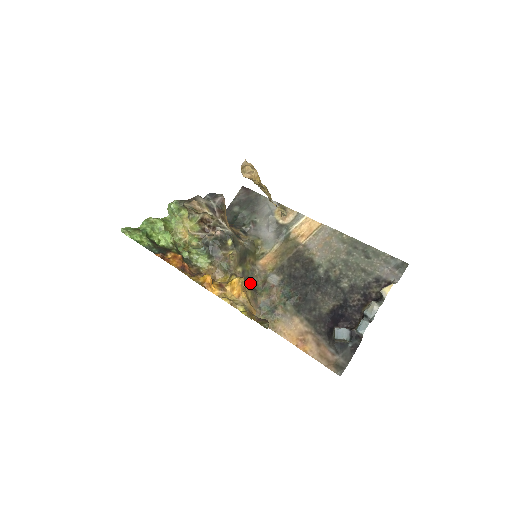
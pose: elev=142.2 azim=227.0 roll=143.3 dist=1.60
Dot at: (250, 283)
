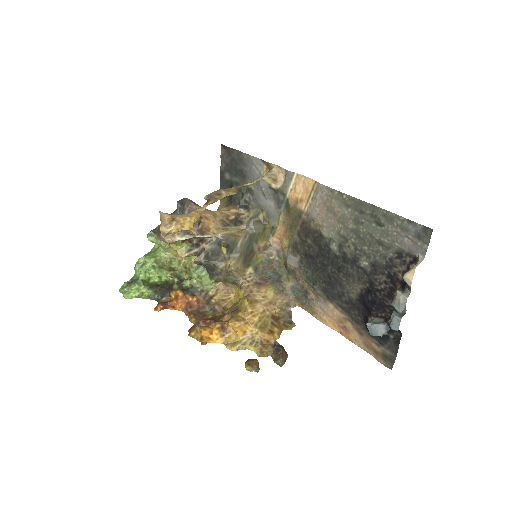
Dot at: (271, 272)
